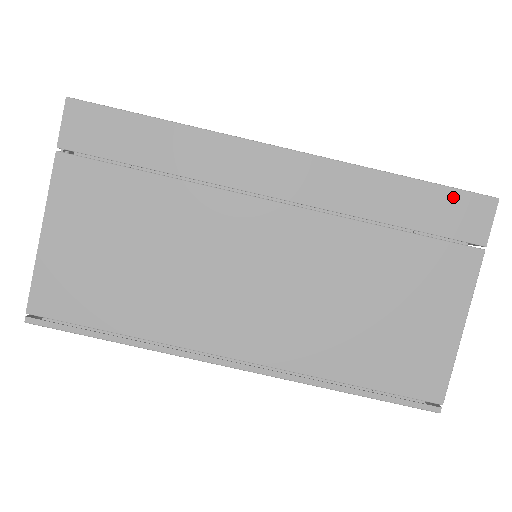
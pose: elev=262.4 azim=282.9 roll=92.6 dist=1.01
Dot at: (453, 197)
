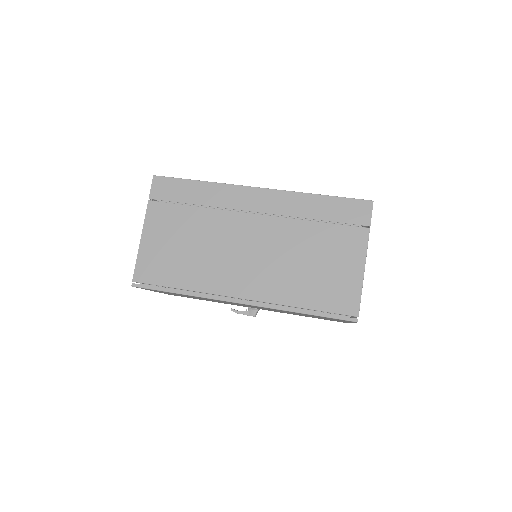
Dot at: (348, 202)
